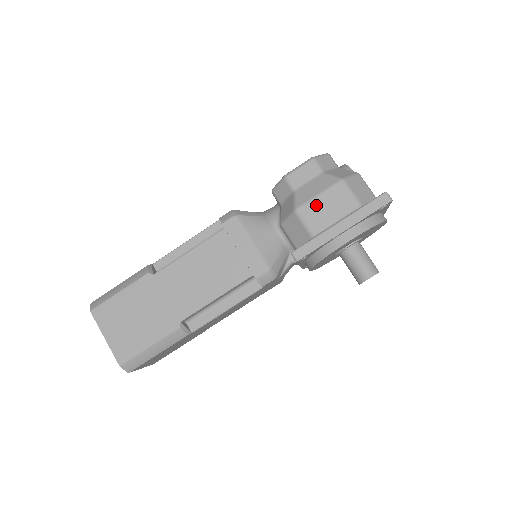
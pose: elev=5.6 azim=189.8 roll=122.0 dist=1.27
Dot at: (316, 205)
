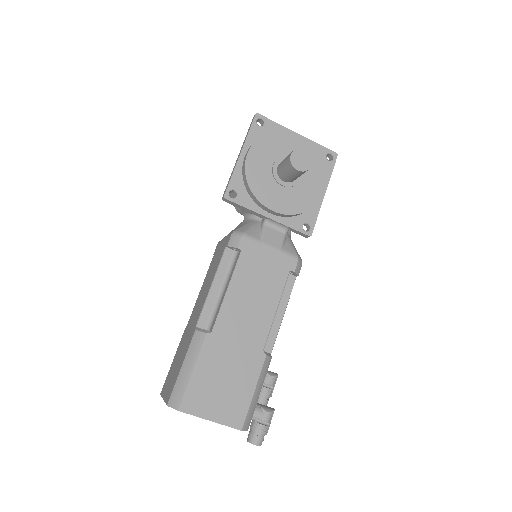
Dot at: occluded
